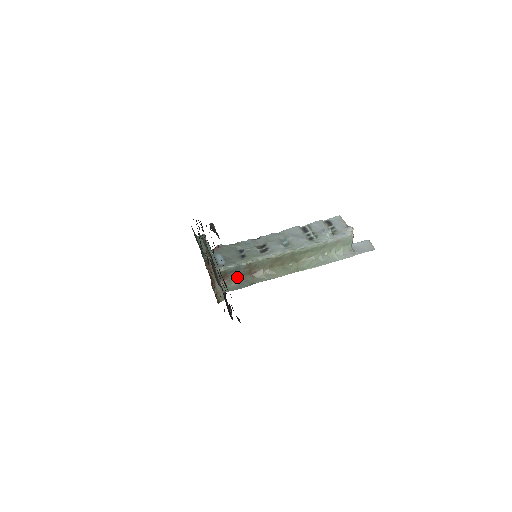
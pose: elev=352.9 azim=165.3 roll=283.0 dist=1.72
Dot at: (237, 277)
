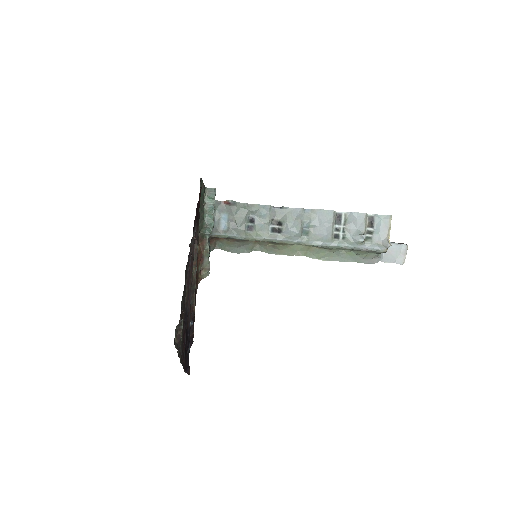
Dot at: (237, 241)
